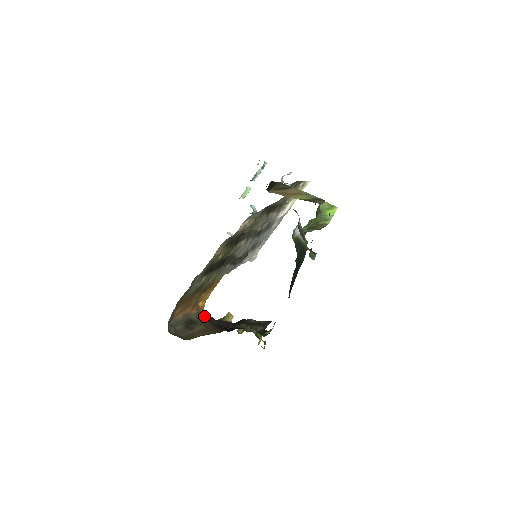
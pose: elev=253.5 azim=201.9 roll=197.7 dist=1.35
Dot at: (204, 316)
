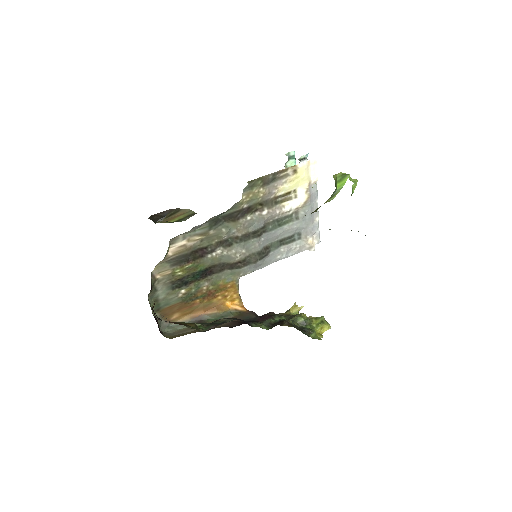
Dot at: (228, 314)
